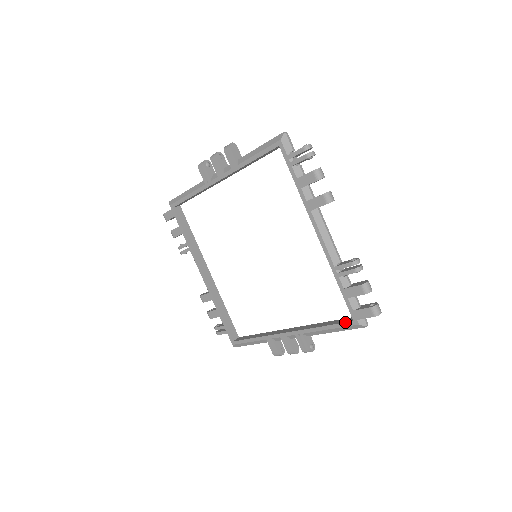
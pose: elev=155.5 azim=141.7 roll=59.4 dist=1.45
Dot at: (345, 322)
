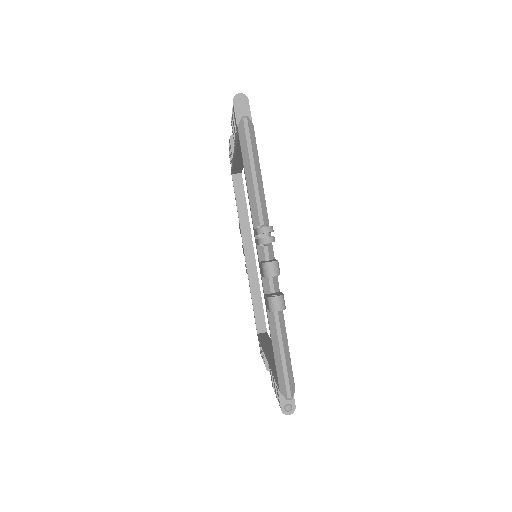
Dot at: (256, 326)
